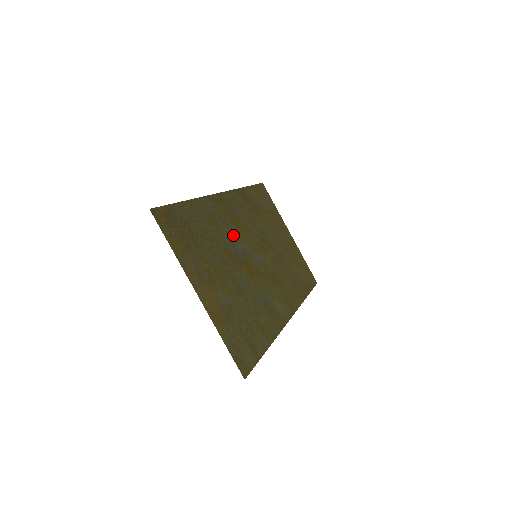
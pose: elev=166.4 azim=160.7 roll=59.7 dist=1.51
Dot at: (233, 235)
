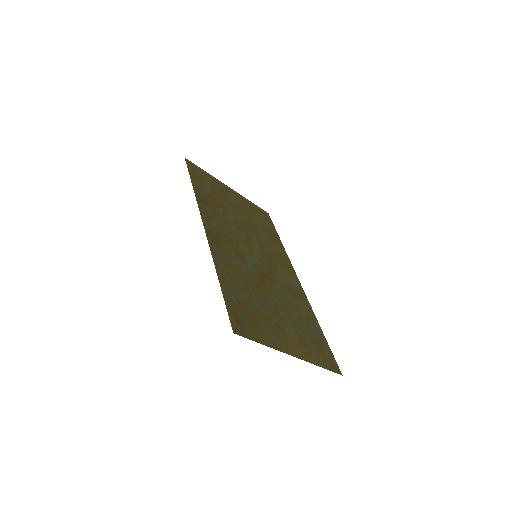
Dot at: (242, 261)
